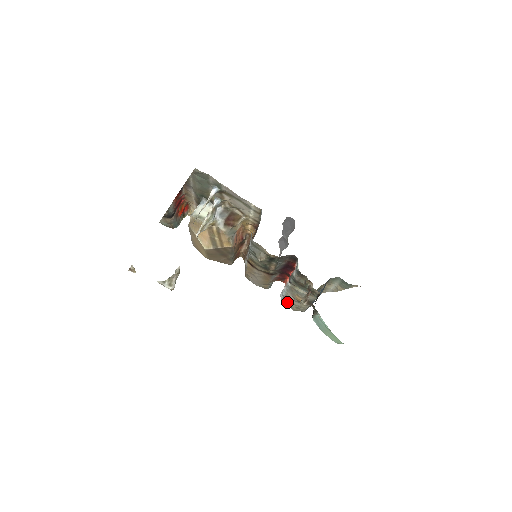
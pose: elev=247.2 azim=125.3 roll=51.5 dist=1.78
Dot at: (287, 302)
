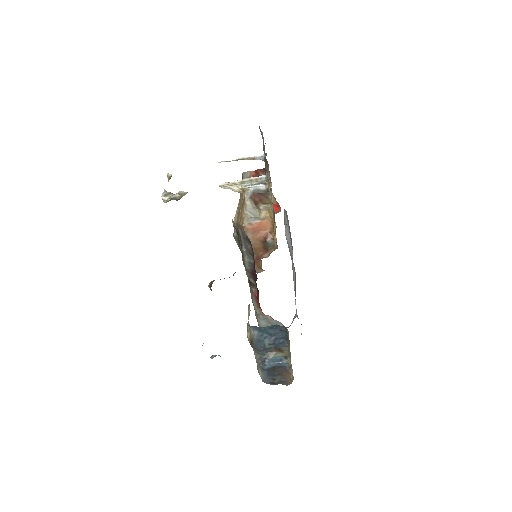
Dot at: occluded
